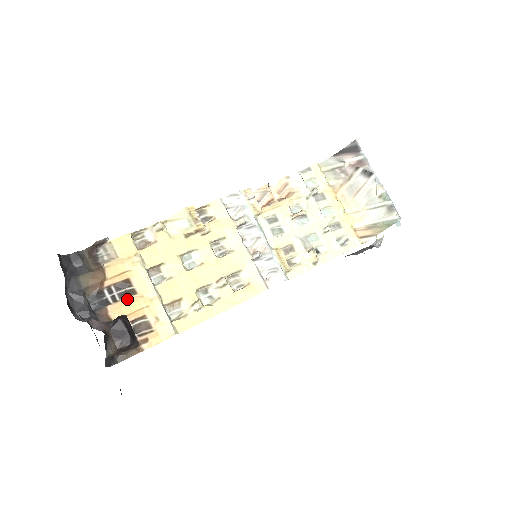
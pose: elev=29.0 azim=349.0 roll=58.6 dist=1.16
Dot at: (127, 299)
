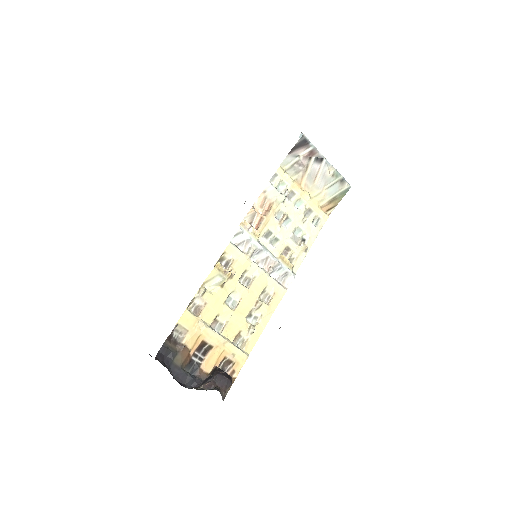
Dot at: (209, 354)
